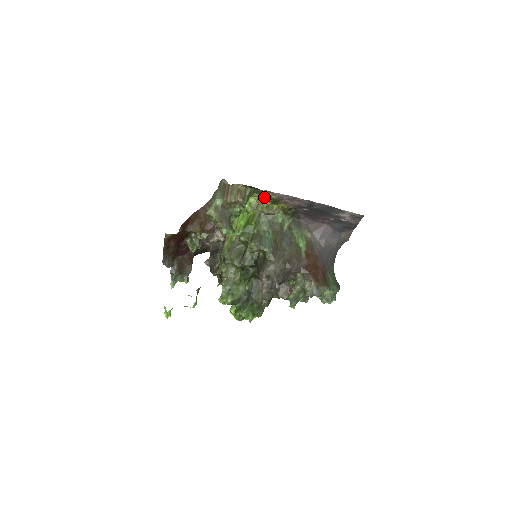
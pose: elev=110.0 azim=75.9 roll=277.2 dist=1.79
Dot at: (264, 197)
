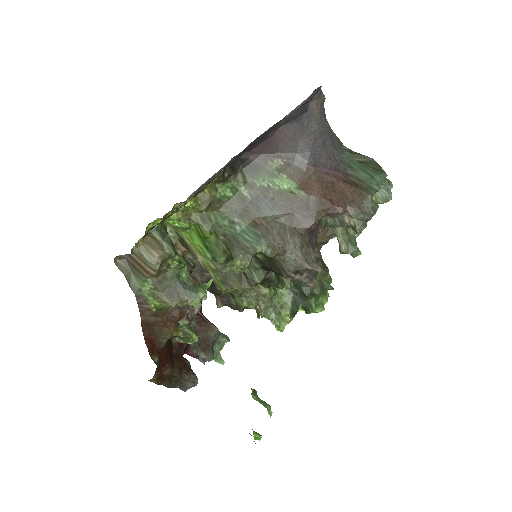
Dot at: (180, 208)
